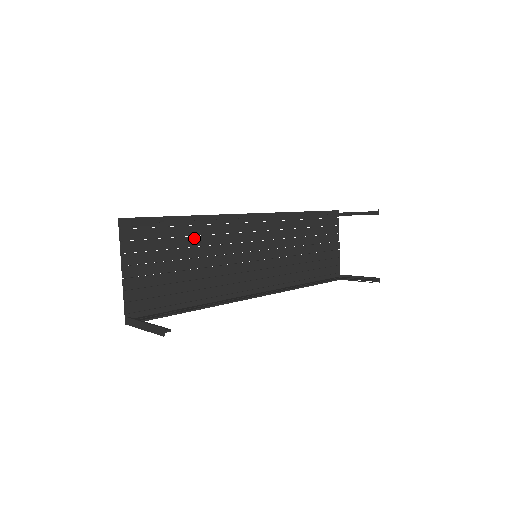
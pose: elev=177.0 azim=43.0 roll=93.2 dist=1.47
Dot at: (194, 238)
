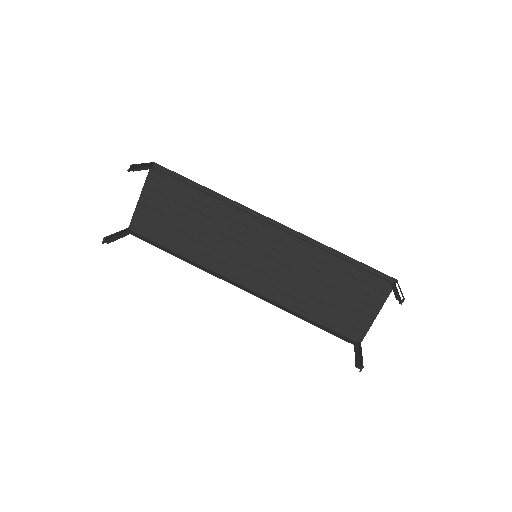
Dot at: (204, 207)
